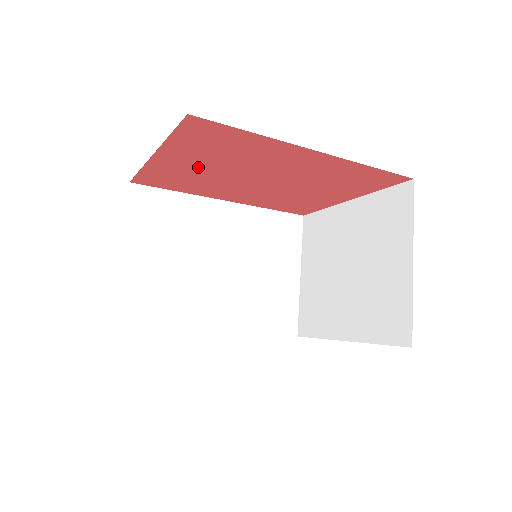
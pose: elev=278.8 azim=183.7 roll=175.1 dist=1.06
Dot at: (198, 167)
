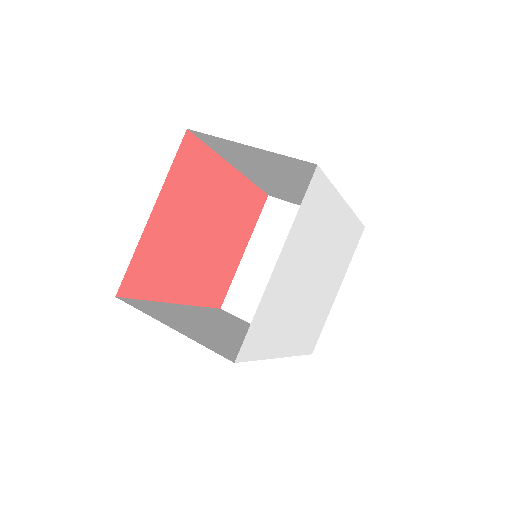
Dot at: (174, 226)
